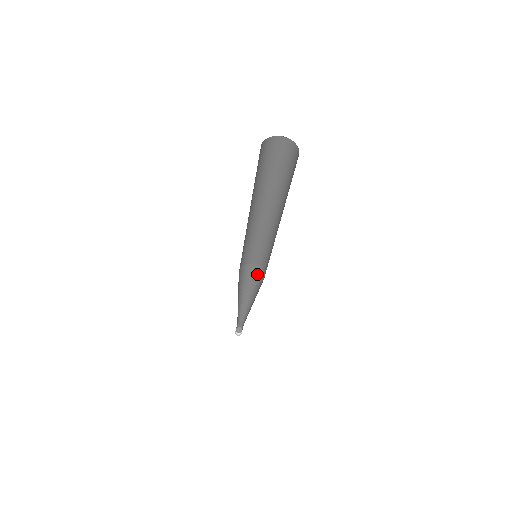
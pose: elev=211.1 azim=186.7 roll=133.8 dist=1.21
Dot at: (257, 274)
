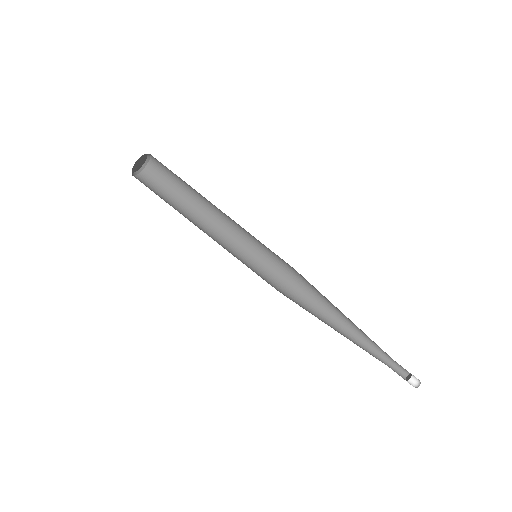
Dot at: (306, 280)
